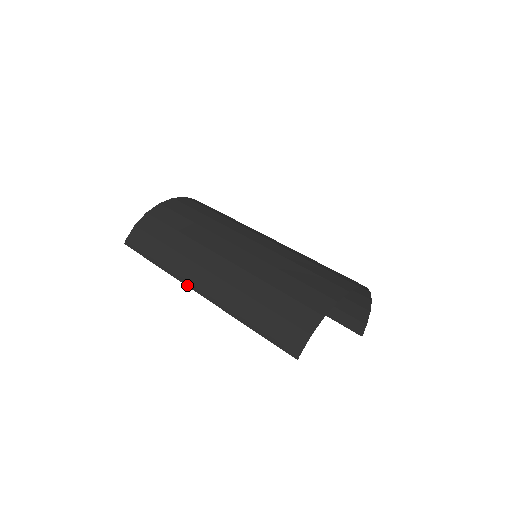
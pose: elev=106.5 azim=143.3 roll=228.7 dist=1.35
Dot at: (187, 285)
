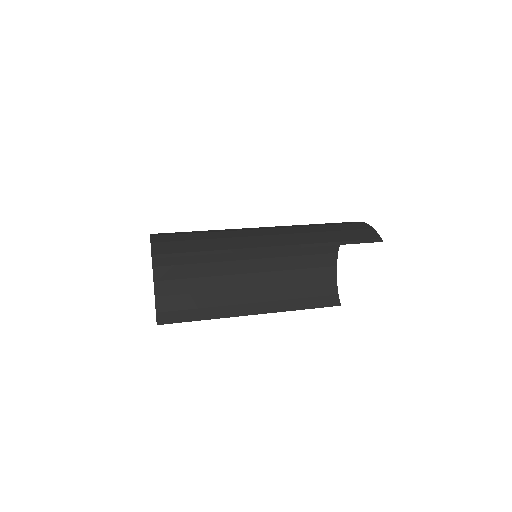
Dot at: (259, 250)
